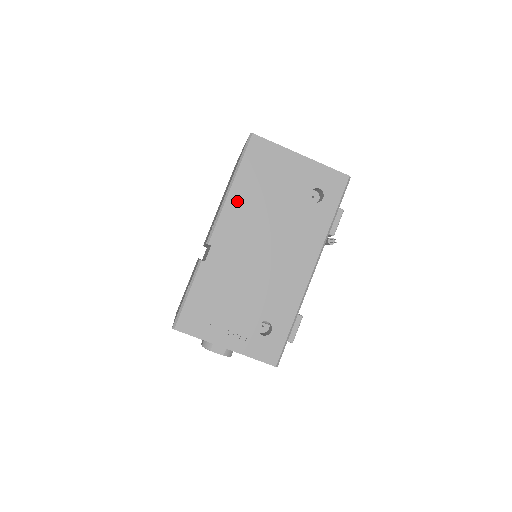
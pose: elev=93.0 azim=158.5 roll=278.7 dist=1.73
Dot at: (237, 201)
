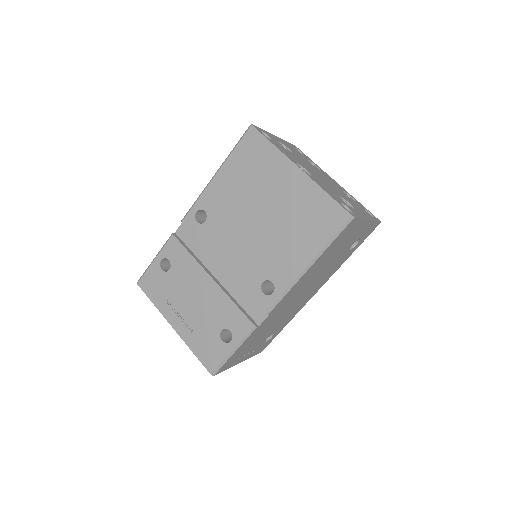
Dot at: (307, 275)
